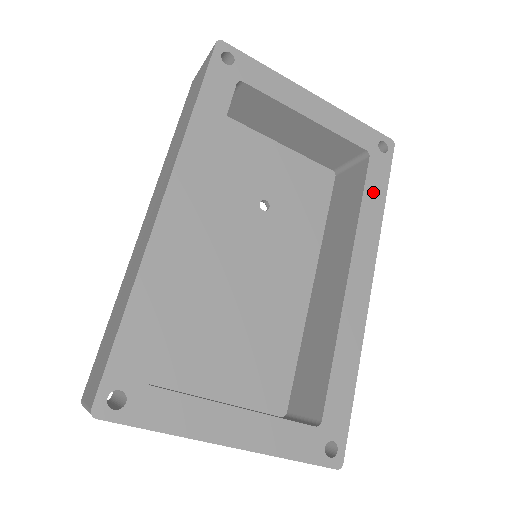
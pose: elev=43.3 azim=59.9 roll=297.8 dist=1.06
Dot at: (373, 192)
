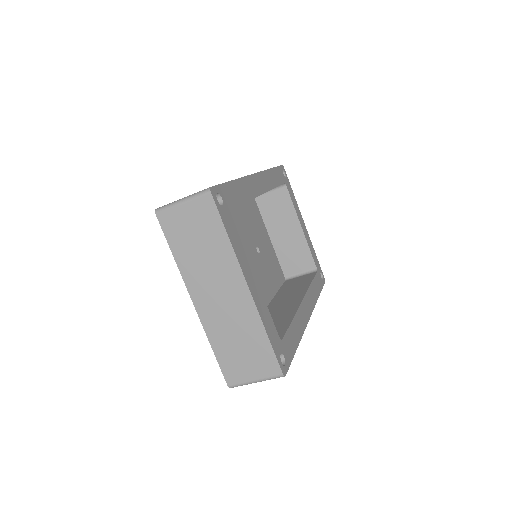
Dot at: (316, 285)
